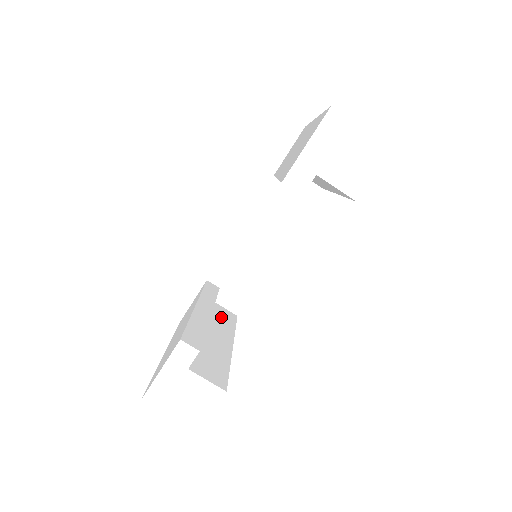
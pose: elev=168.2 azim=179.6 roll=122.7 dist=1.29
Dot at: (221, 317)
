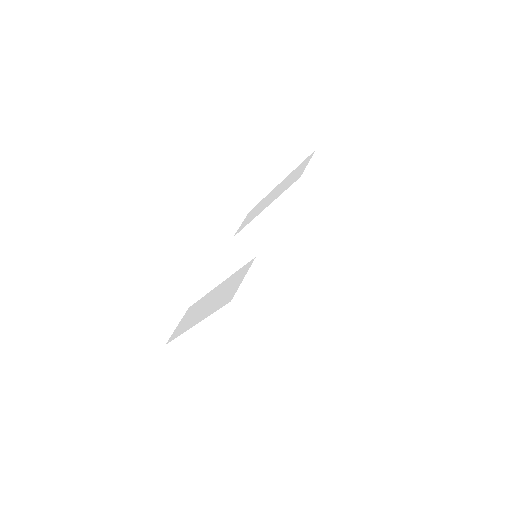
Dot at: occluded
